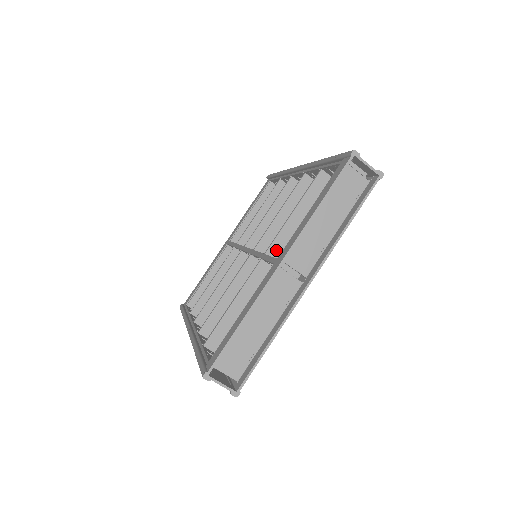
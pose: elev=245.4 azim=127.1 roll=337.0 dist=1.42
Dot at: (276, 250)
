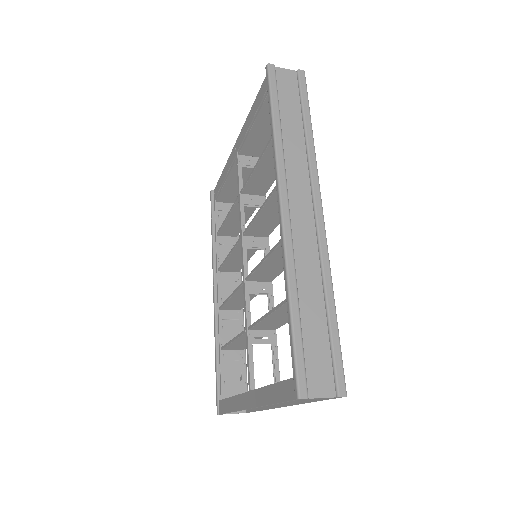
Dot at: (259, 328)
